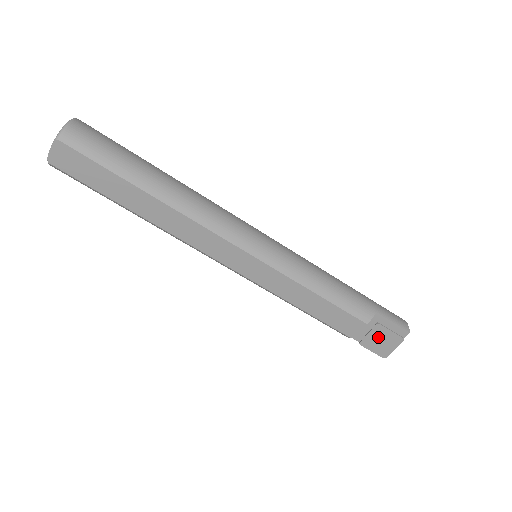
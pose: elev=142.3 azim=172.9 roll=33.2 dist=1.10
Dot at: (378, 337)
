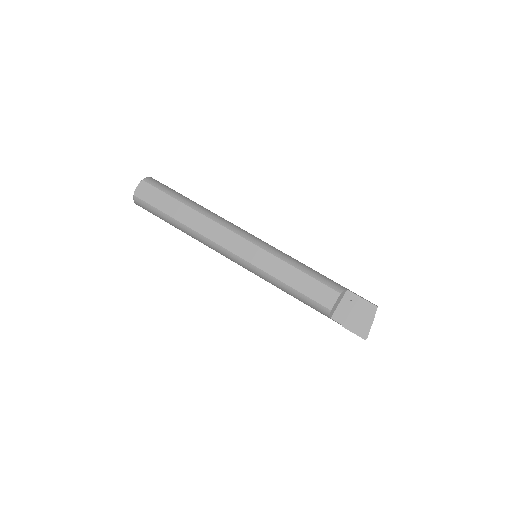
Dot at: (355, 315)
